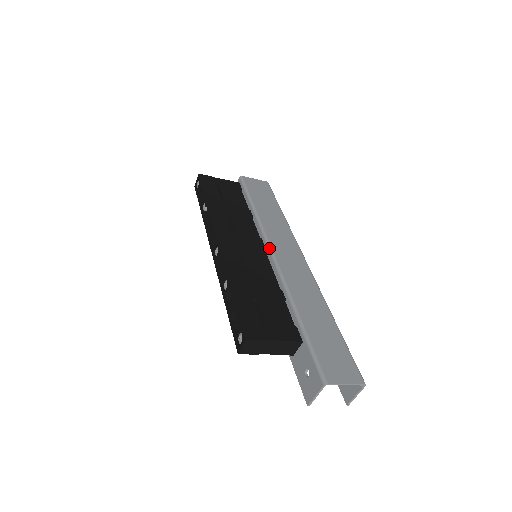
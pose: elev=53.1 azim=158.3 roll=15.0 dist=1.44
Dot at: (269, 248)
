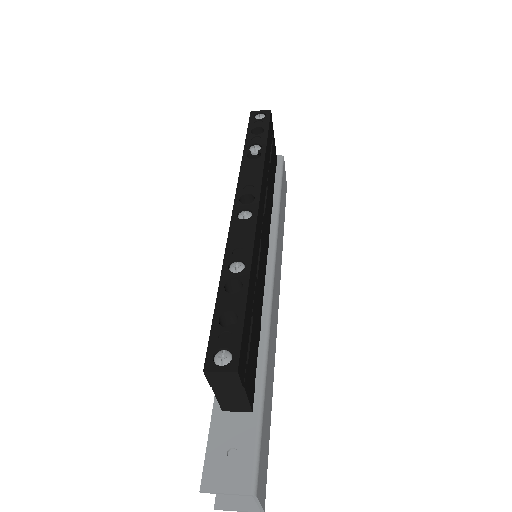
Dot at: (274, 264)
